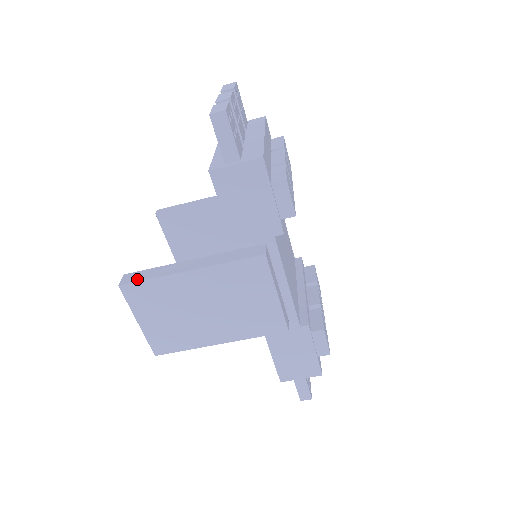
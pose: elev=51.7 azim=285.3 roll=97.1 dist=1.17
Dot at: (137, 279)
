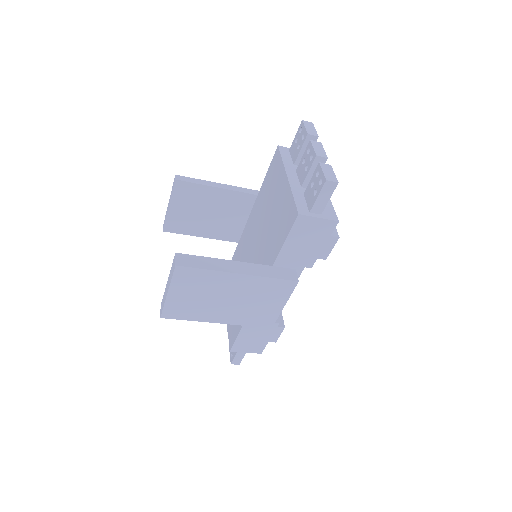
Dot at: (192, 265)
